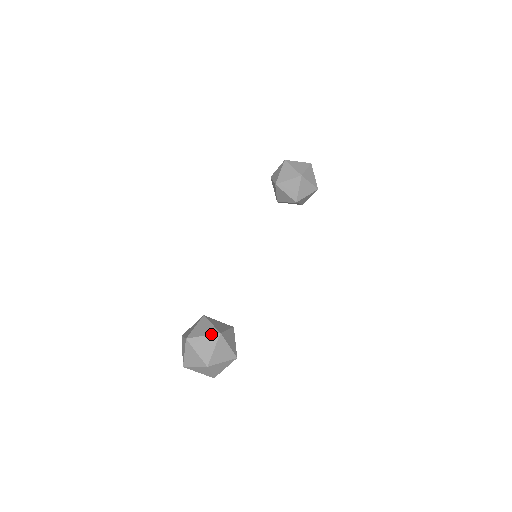
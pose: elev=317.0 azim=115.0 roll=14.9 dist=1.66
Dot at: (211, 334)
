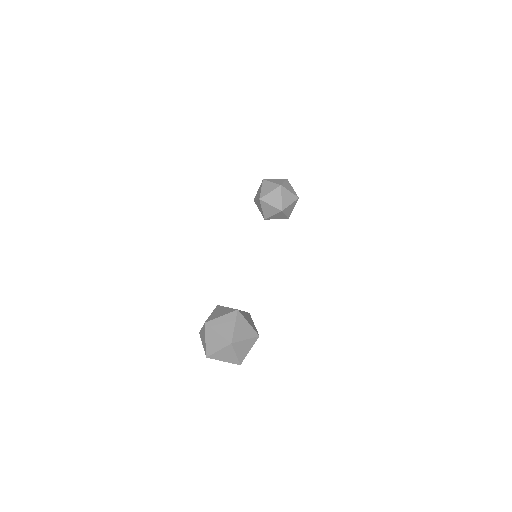
Dot at: (229, 313)
